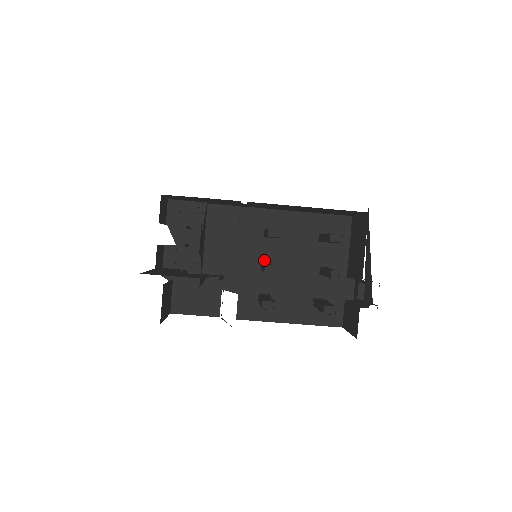
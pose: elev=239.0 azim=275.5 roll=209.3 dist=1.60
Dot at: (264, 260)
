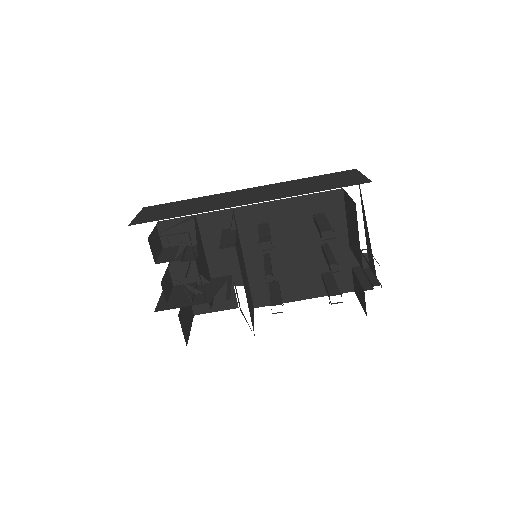
Dot at: (265, 252)
